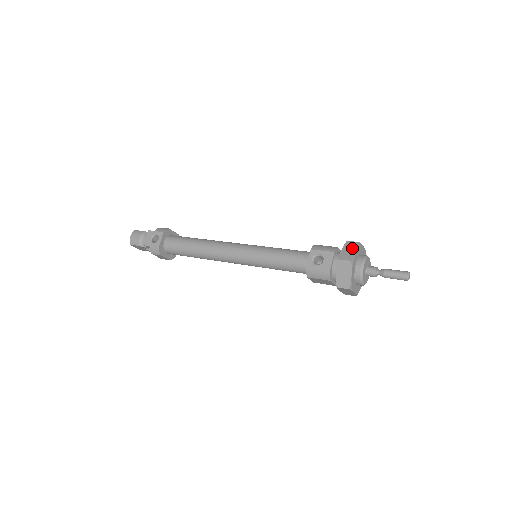
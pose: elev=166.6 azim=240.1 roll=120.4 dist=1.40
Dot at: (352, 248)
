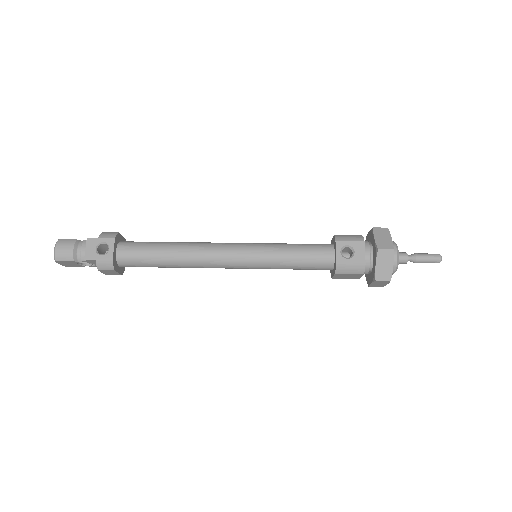
Dot at: (385, 235)
